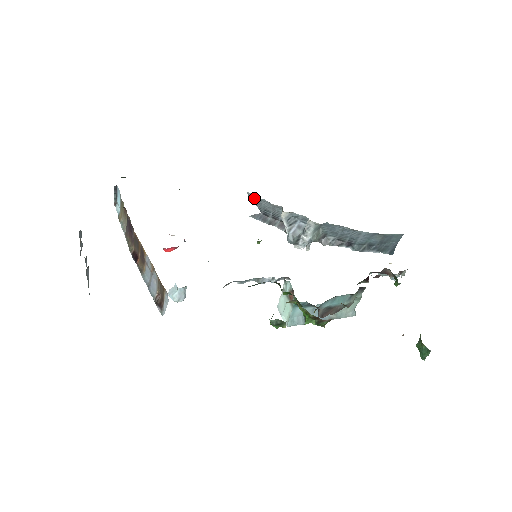
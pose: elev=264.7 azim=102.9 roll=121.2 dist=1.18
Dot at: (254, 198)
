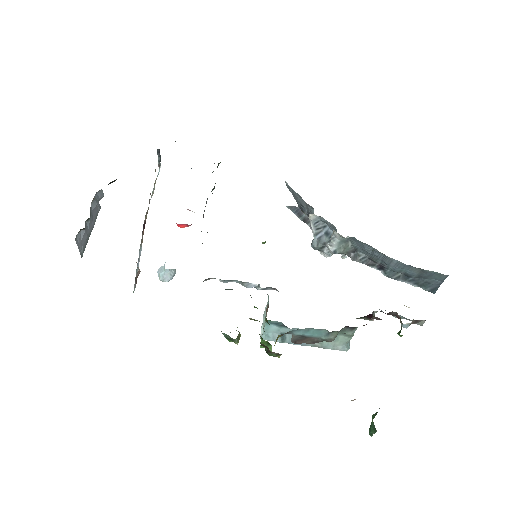
Dot at: (291, 189)
